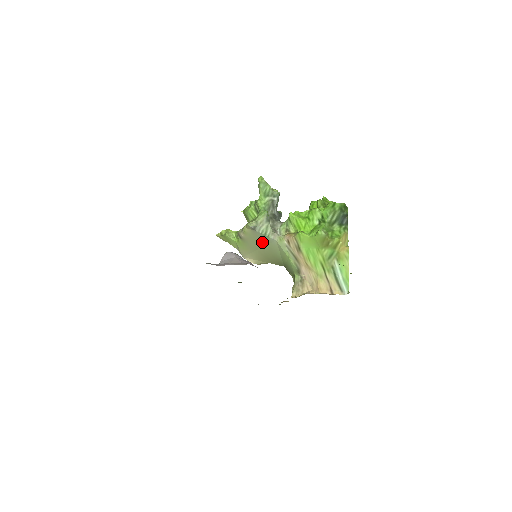
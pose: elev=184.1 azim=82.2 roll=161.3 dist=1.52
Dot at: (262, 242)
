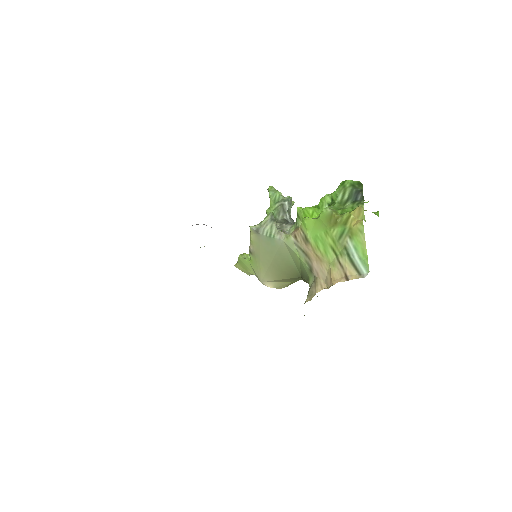
Dot at: (271, 249)
